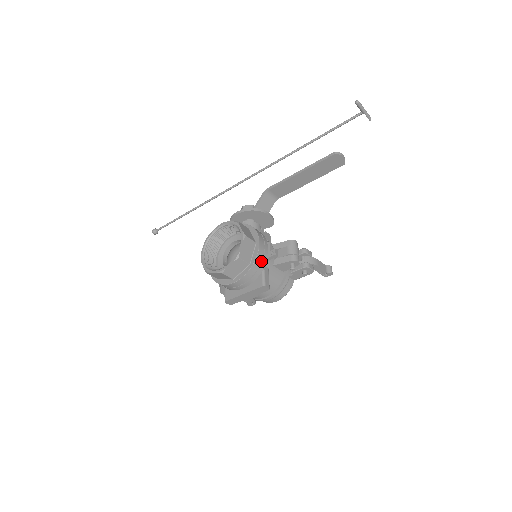
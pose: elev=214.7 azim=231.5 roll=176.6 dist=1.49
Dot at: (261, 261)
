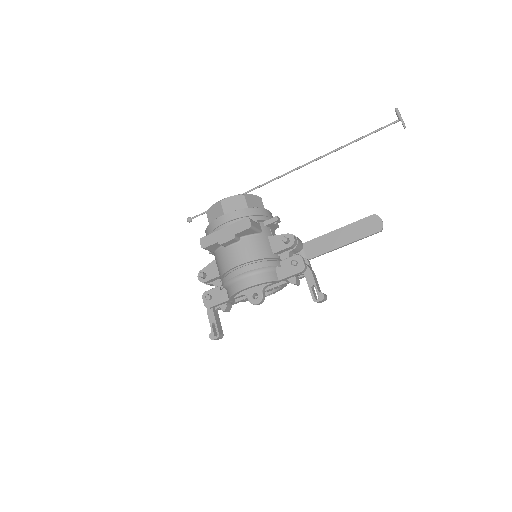
Dot at: (260, 216)
